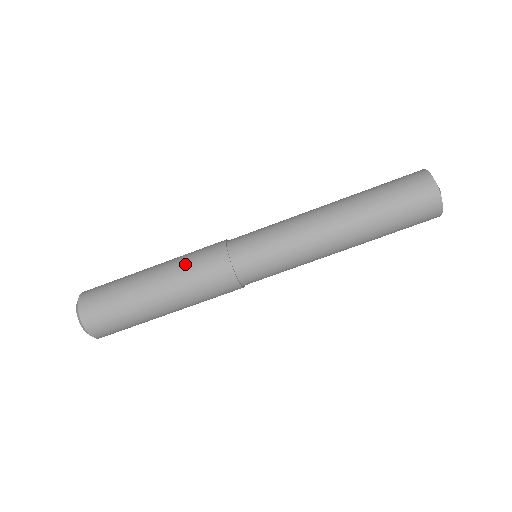
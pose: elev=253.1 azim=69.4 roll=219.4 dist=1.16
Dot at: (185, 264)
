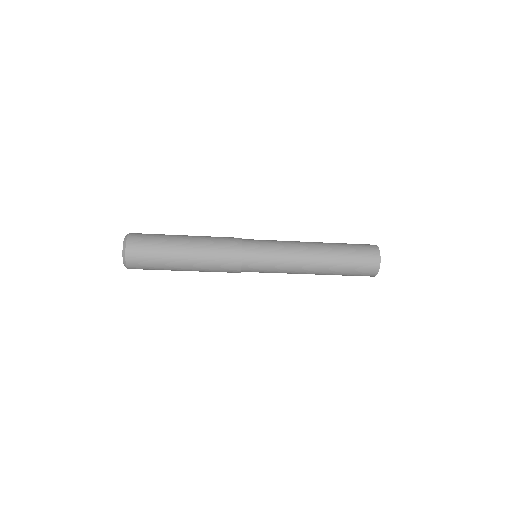
Dot at: (211, 253)
